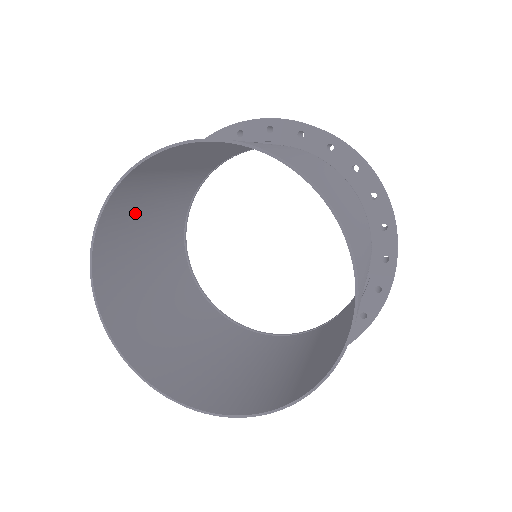
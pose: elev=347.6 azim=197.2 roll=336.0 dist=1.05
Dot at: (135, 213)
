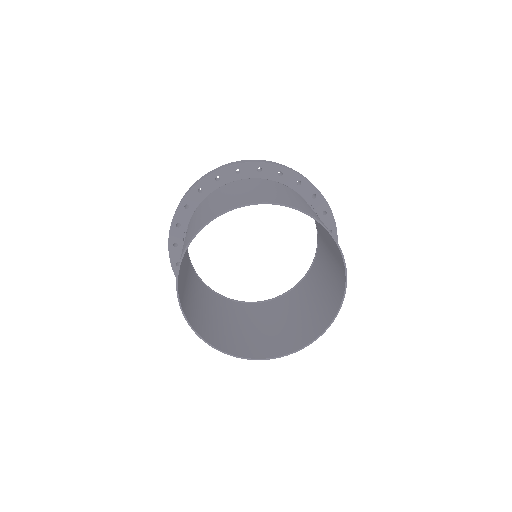
Dot at: occluded
